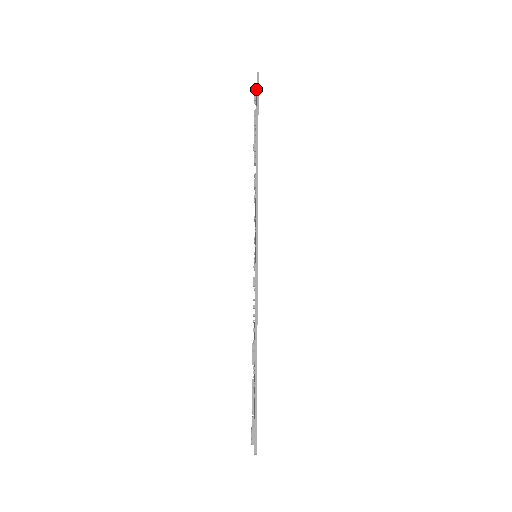
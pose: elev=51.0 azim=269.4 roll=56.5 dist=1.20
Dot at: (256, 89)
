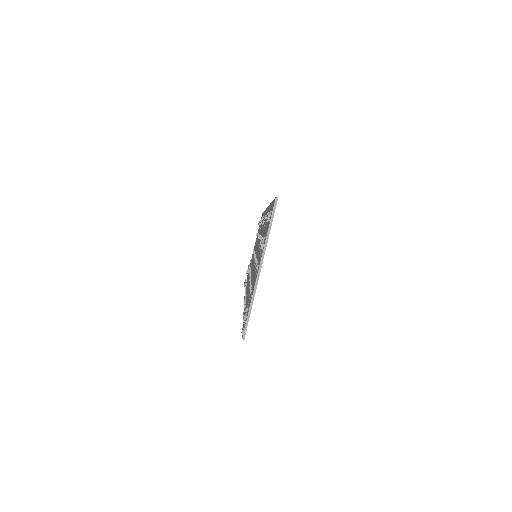
Dot at: occluded
